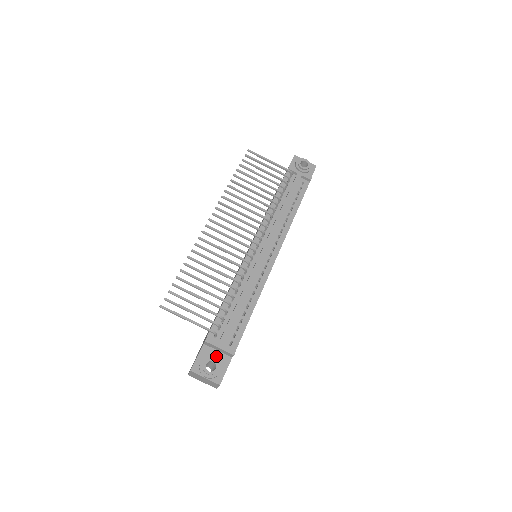
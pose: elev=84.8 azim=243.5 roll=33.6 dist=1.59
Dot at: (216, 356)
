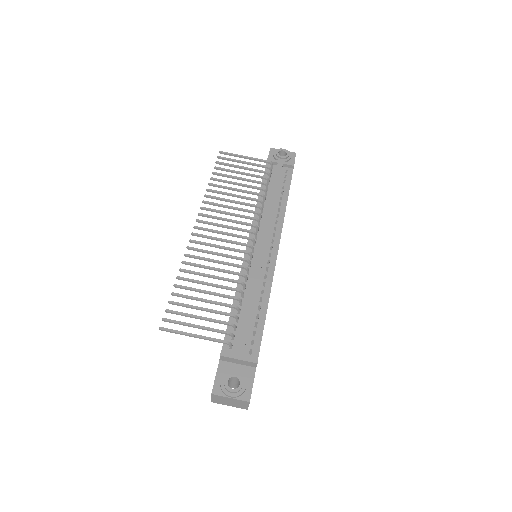
Dot at: (237, 370)
